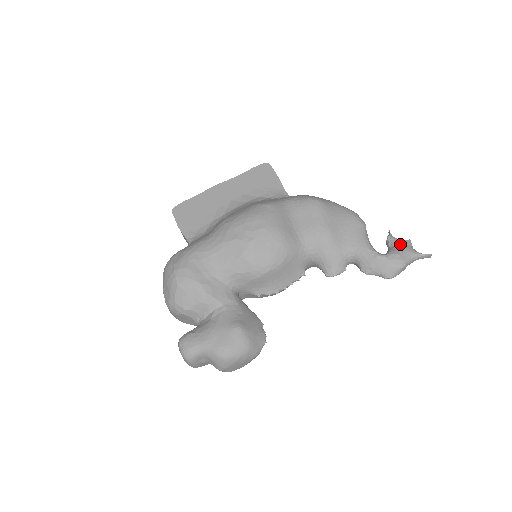
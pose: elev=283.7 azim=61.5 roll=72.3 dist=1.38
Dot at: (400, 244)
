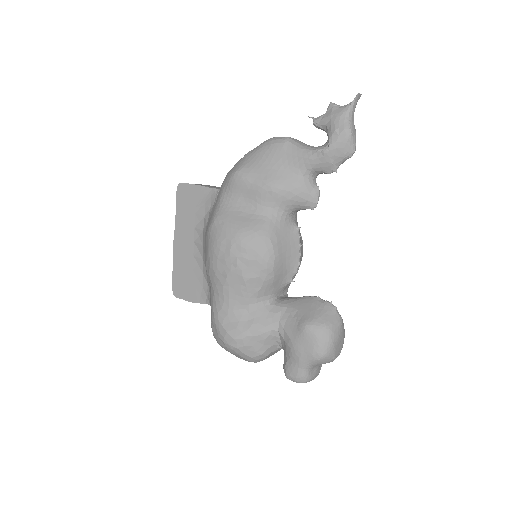
Dot at: (328, 118)
